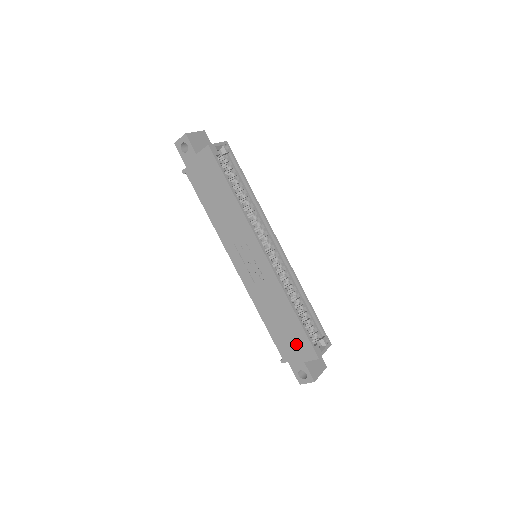
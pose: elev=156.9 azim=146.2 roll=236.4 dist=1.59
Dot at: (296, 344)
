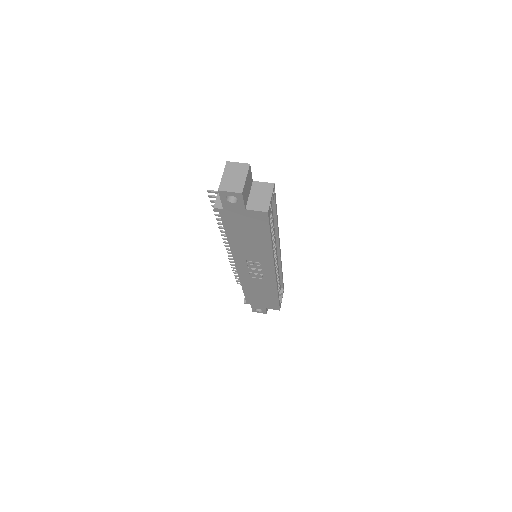
Dot at: (266, 303)
